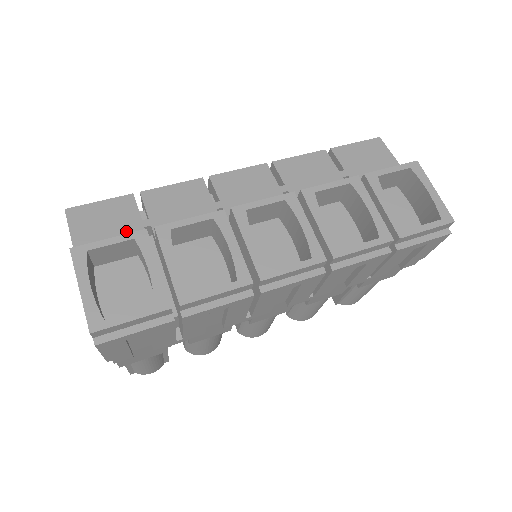
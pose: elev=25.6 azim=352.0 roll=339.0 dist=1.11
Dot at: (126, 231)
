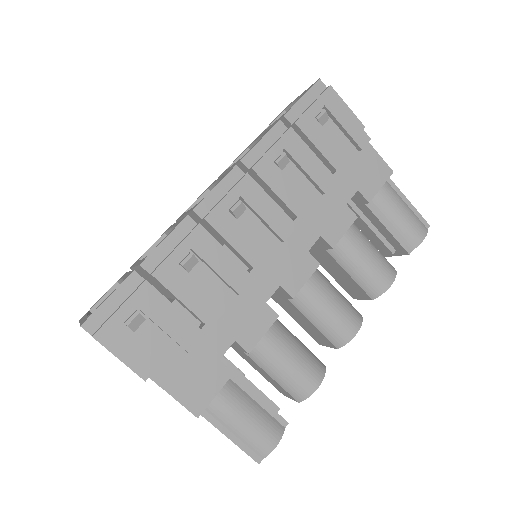
Dot at: occluded
